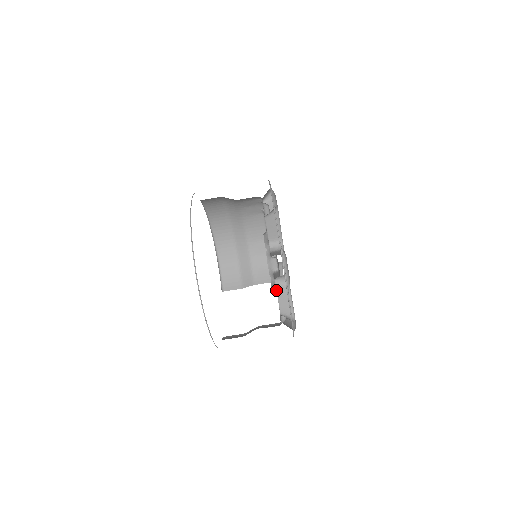
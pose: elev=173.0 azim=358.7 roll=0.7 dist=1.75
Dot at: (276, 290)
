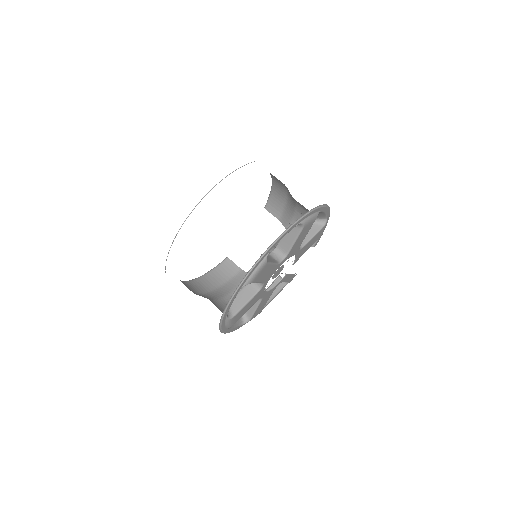
Dot at: occluded
